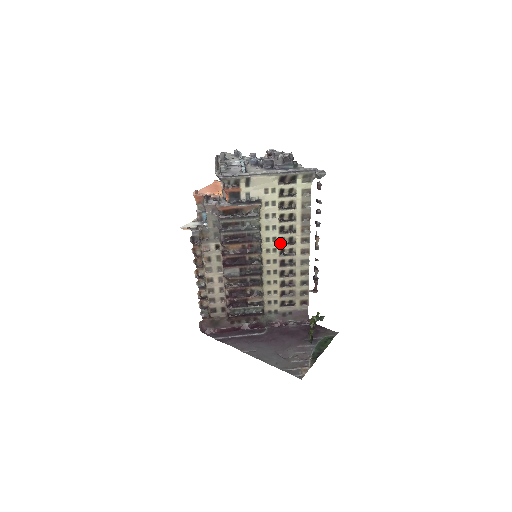
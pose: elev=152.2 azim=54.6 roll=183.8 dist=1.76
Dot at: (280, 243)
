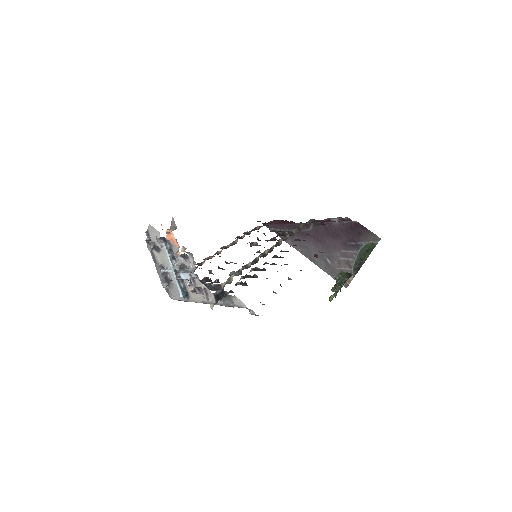
Dot at: occluded
